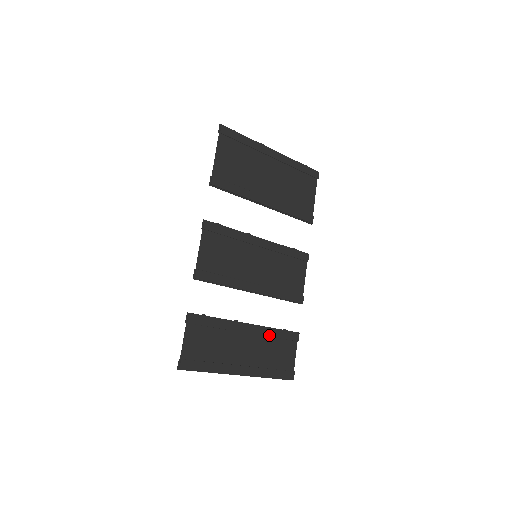
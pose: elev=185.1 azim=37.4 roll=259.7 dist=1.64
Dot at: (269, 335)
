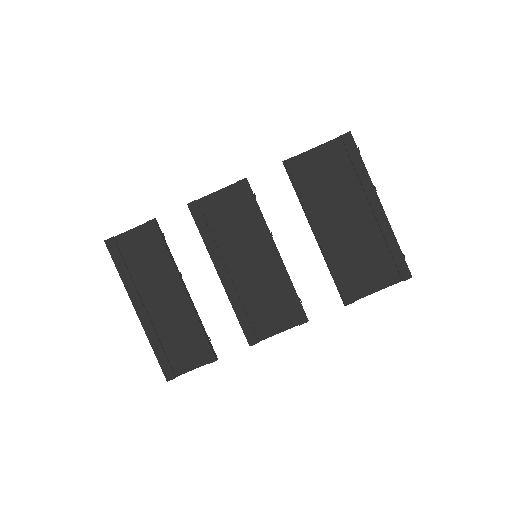
Dot at: (191, 321)
